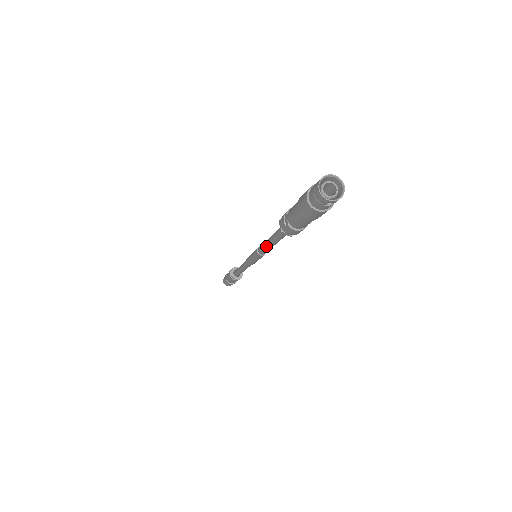
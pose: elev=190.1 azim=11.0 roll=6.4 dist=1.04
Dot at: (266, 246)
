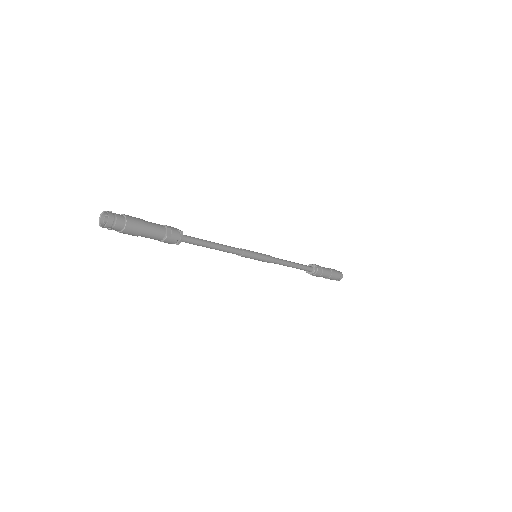
Dot at: (220, 250)
